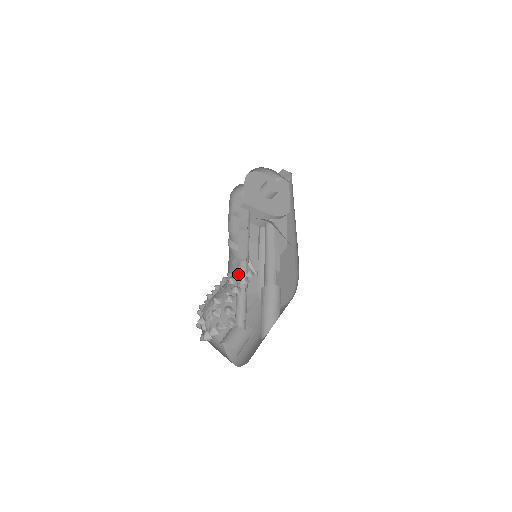
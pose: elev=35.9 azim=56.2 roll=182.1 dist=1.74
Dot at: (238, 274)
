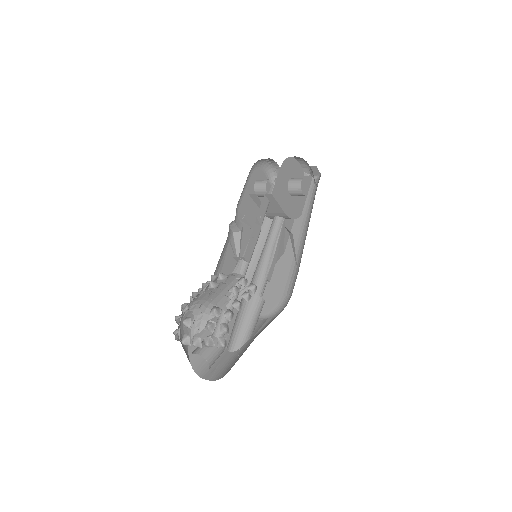
Dot at: (242, 283)
